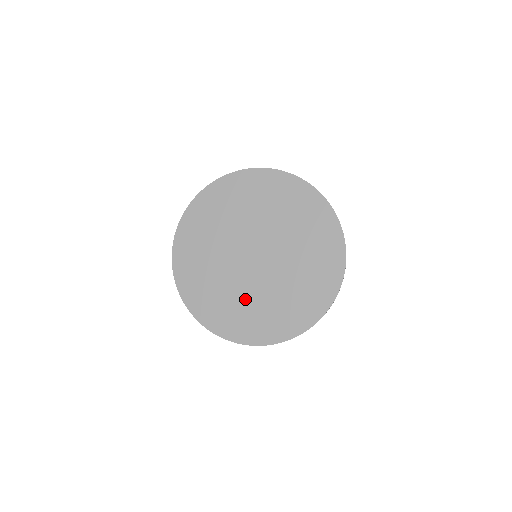
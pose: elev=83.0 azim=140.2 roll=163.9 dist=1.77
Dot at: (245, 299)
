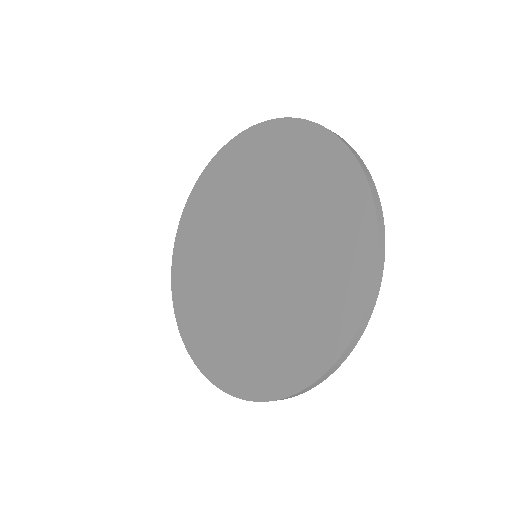
Dot at: (272, 319)
